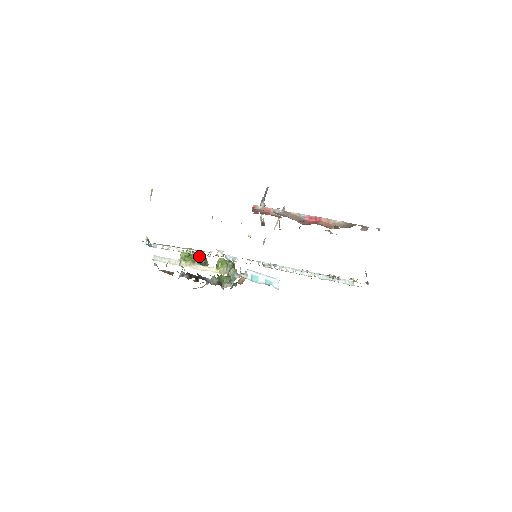
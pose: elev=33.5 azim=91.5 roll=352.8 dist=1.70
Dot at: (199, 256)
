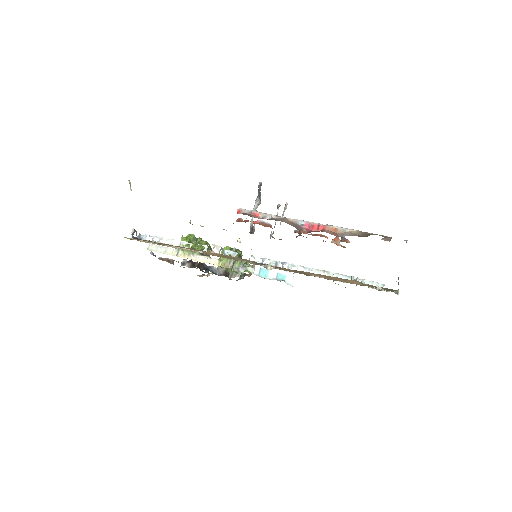
Dot at: (201, 244)
